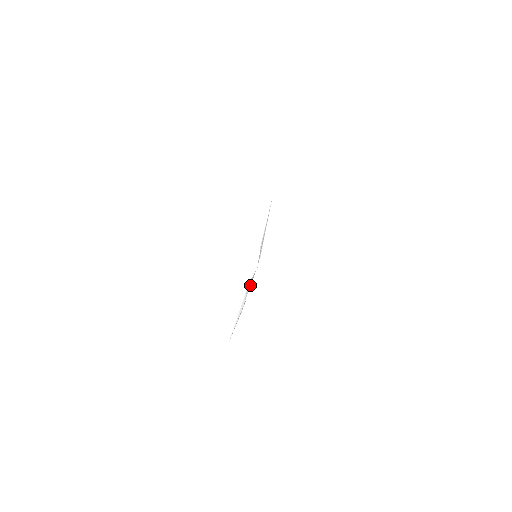
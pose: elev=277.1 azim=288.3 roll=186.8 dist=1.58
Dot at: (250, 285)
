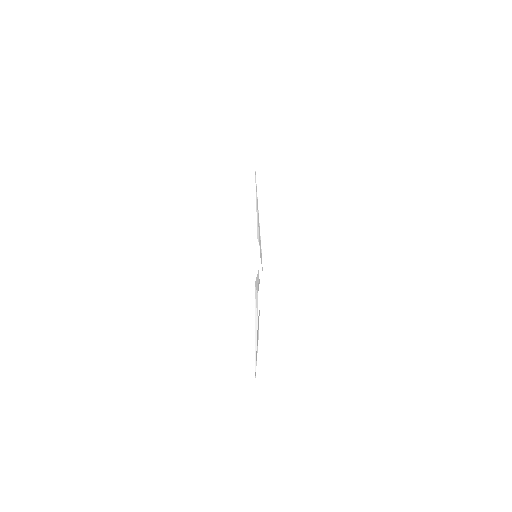
Dot at: (257, 290)
